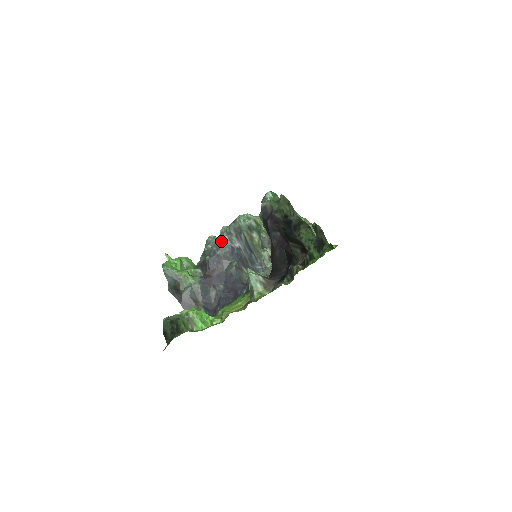
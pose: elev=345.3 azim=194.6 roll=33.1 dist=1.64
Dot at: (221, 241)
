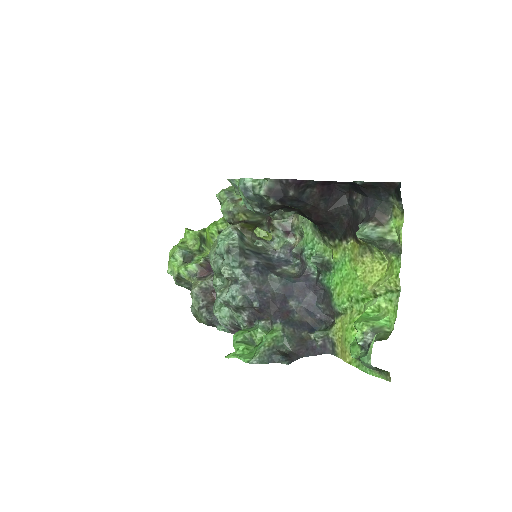
Dot at: (243, 279)
